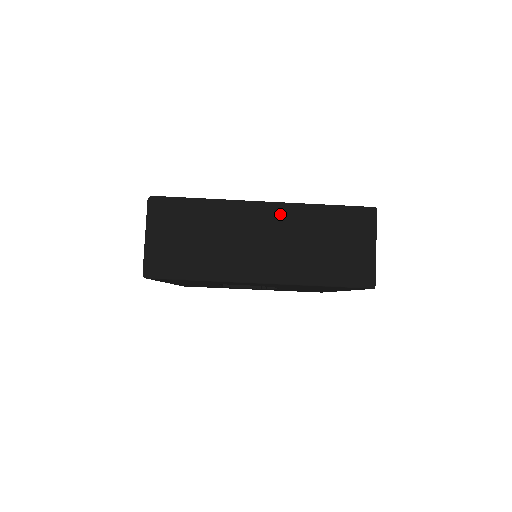
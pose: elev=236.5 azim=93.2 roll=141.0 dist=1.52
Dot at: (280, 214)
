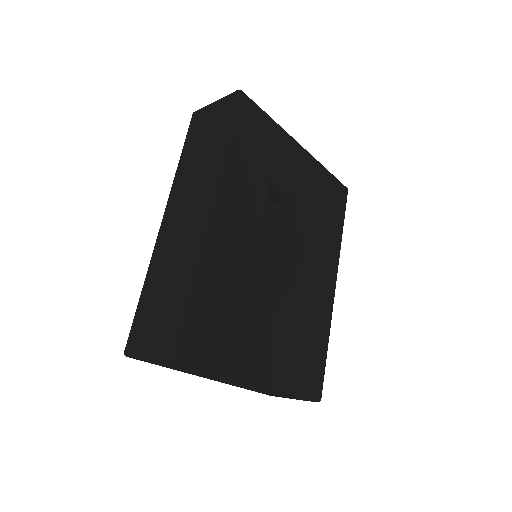
Dot at: (261, 387)
